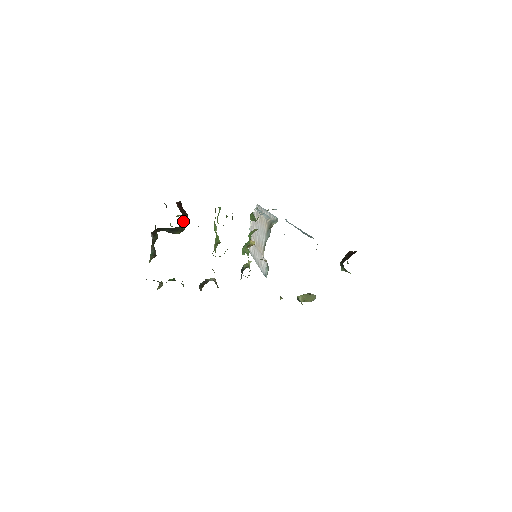
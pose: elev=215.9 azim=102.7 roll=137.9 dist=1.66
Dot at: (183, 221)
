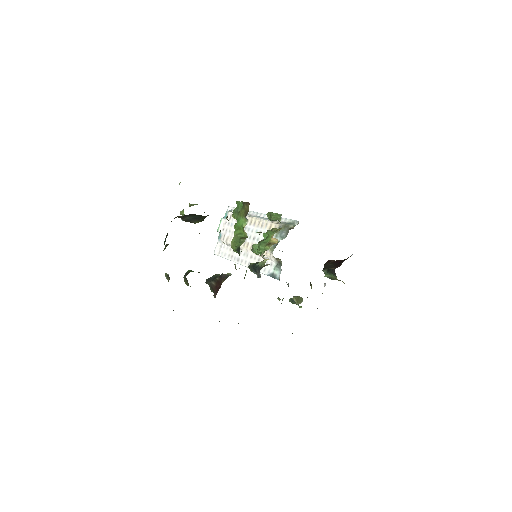
Dot at: occluded
